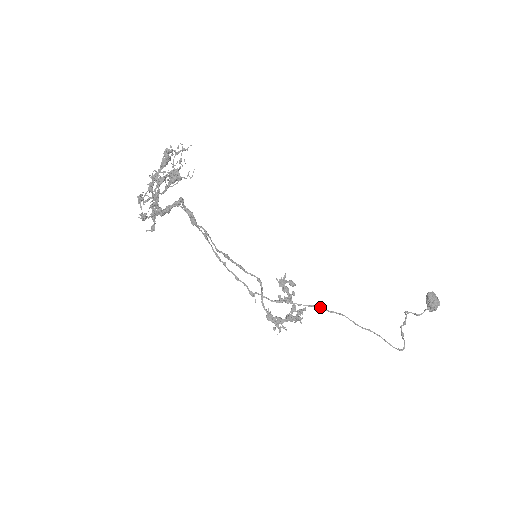
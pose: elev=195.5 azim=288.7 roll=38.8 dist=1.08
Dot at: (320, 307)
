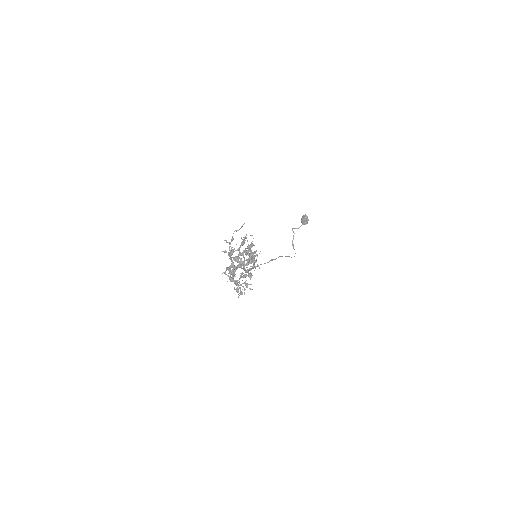
Dot at: (272, 260)
